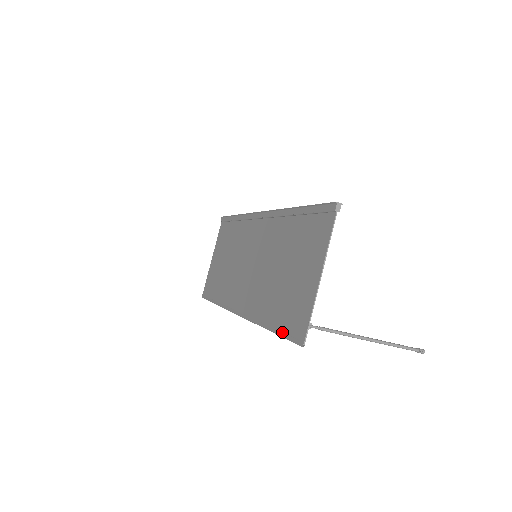
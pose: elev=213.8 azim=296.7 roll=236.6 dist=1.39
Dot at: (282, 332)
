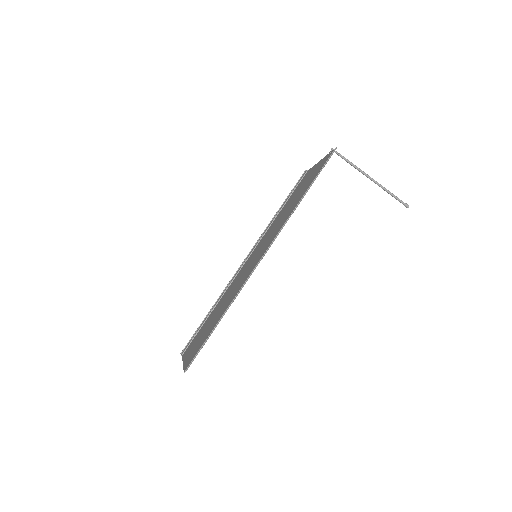
Dot at: (317, 175)
